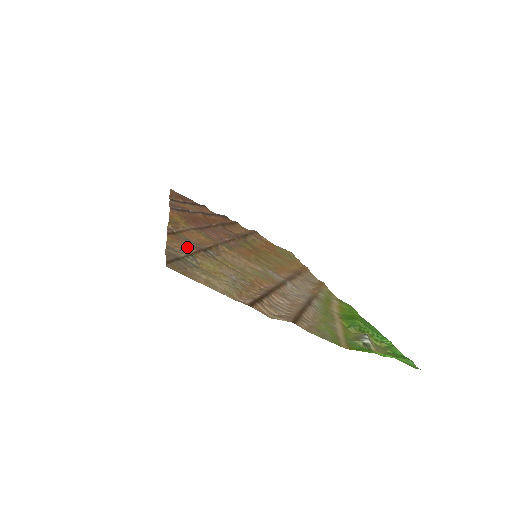
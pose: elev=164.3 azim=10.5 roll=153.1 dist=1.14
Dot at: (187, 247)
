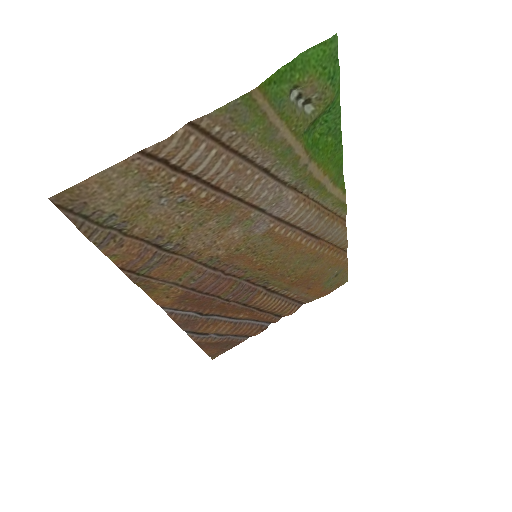
Dot at: (131, 248)
